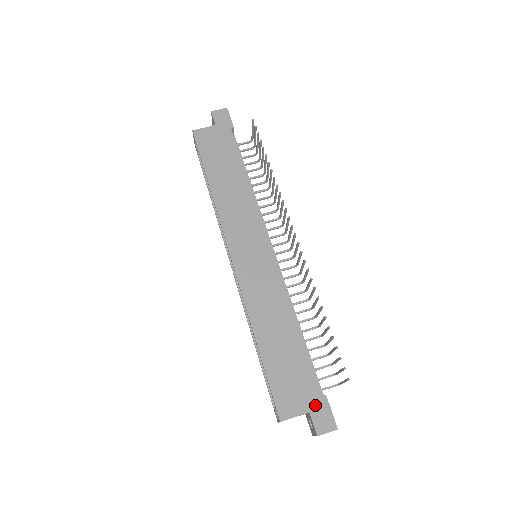
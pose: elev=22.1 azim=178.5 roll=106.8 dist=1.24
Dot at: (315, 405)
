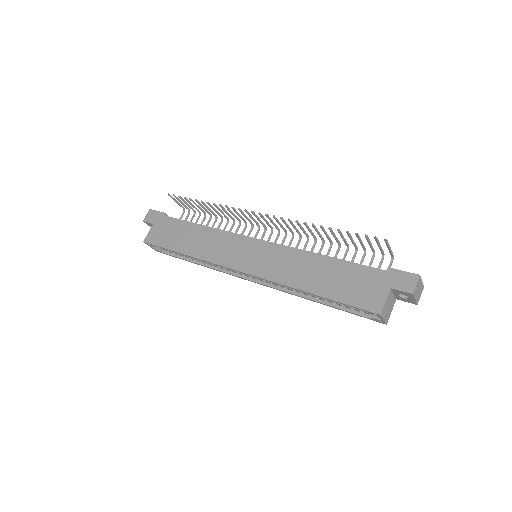
Dot at: (389, 280)
